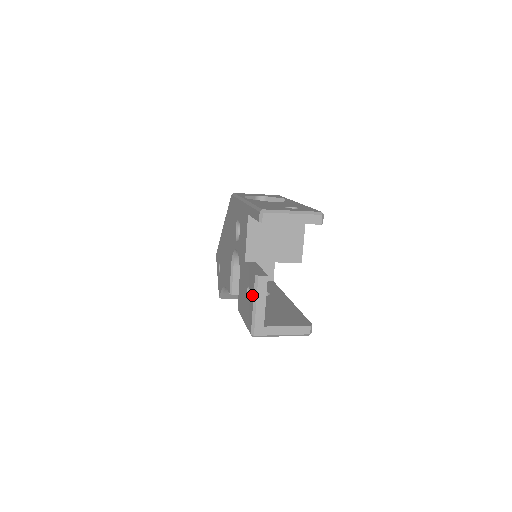
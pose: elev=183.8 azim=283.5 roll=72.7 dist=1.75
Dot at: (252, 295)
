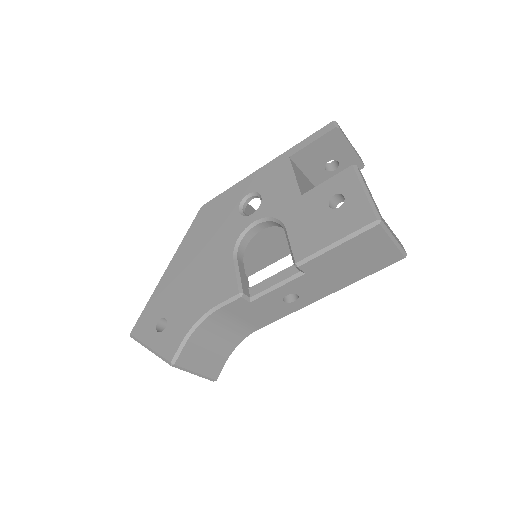
Dot at: (355, 186)
